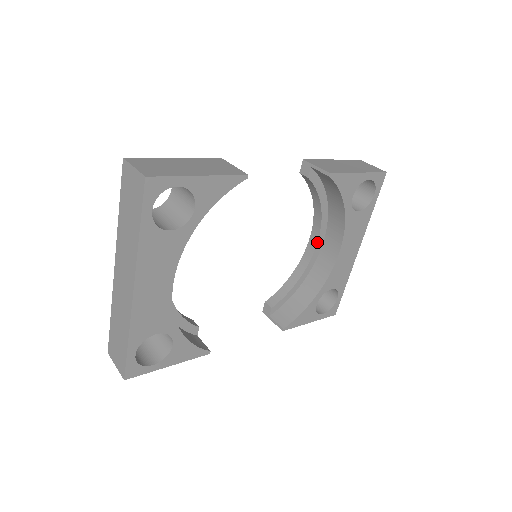
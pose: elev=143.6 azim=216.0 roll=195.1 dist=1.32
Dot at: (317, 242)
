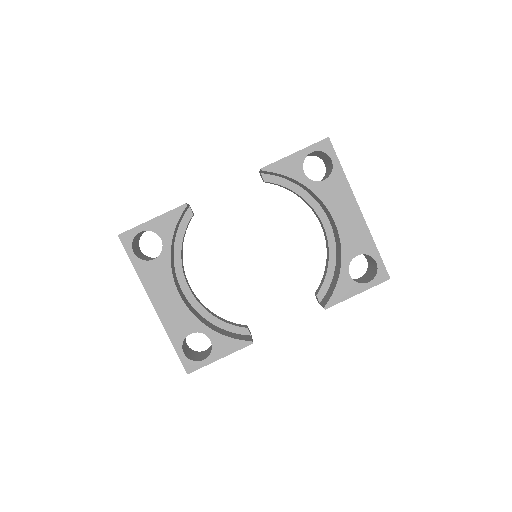
Dot at: (322, 224)
